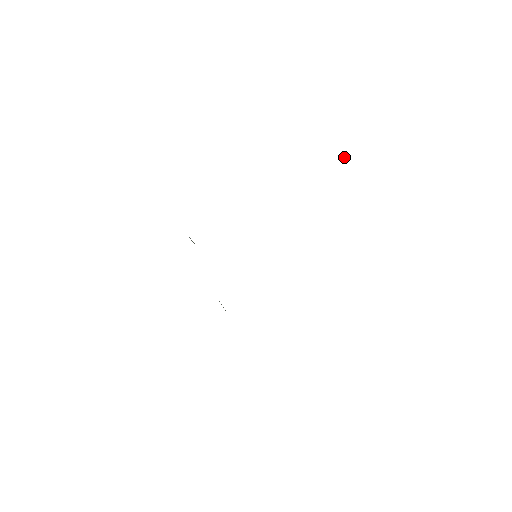
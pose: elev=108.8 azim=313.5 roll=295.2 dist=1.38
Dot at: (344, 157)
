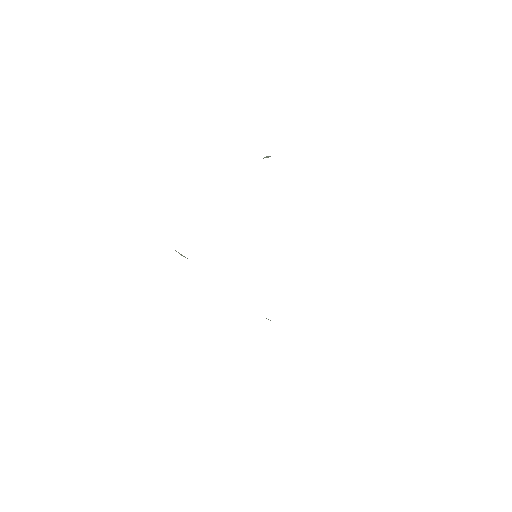
Dot at: occluded
